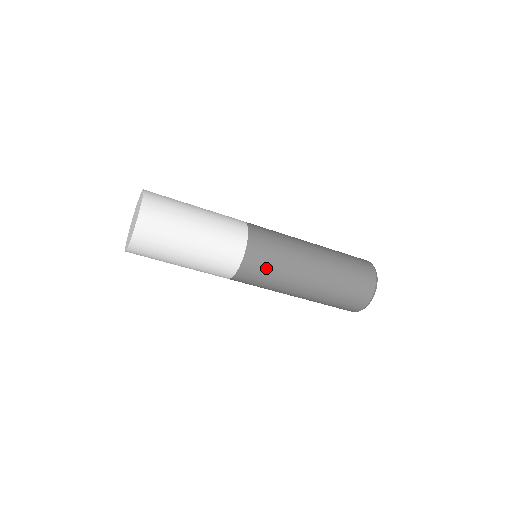
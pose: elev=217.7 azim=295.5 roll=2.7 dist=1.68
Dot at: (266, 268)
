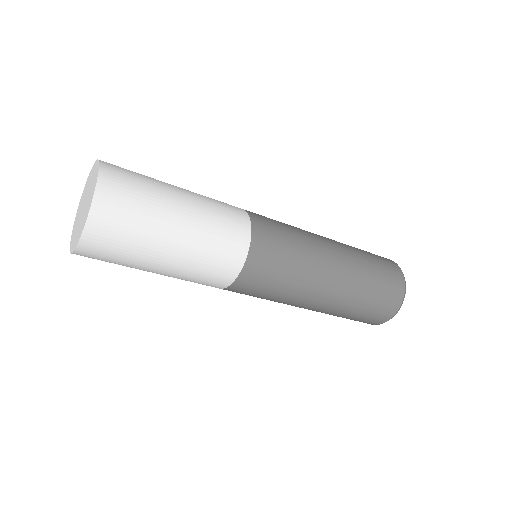
Dot at: (280, 261)
